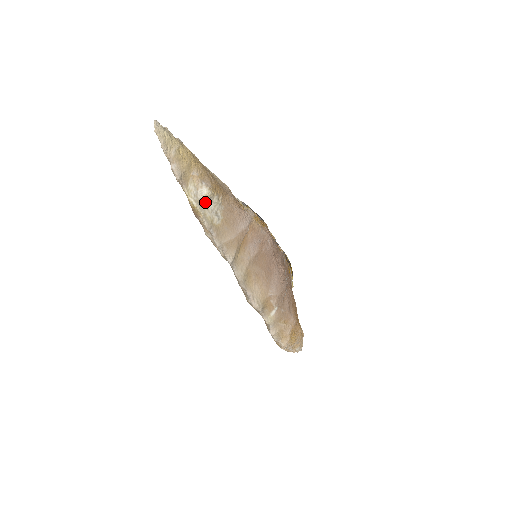
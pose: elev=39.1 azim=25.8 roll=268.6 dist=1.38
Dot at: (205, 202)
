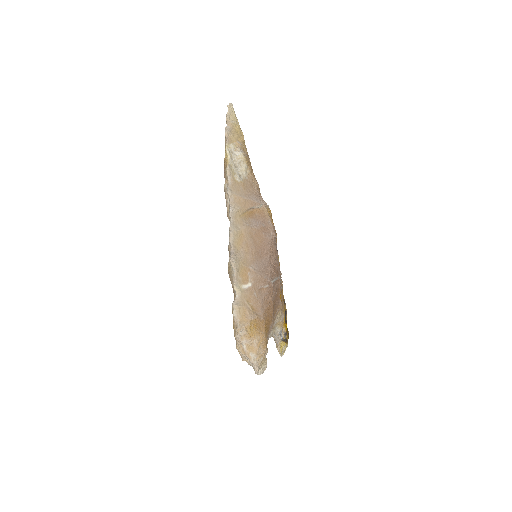
Dot at: (236, 161)
